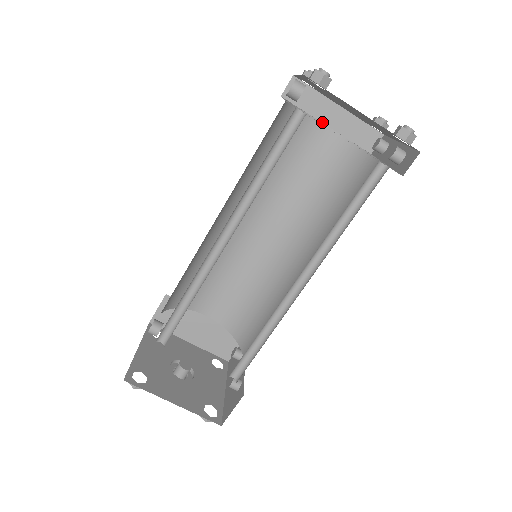
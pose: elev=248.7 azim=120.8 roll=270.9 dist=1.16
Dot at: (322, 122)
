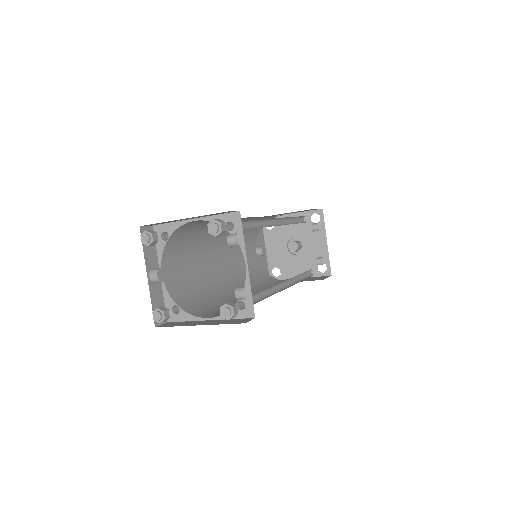
Dot at: (189, 219)
